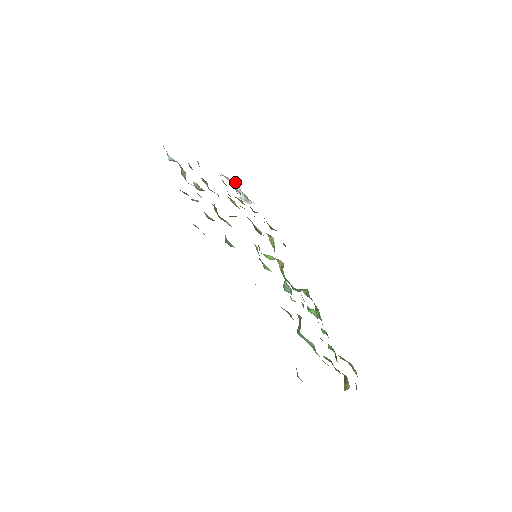
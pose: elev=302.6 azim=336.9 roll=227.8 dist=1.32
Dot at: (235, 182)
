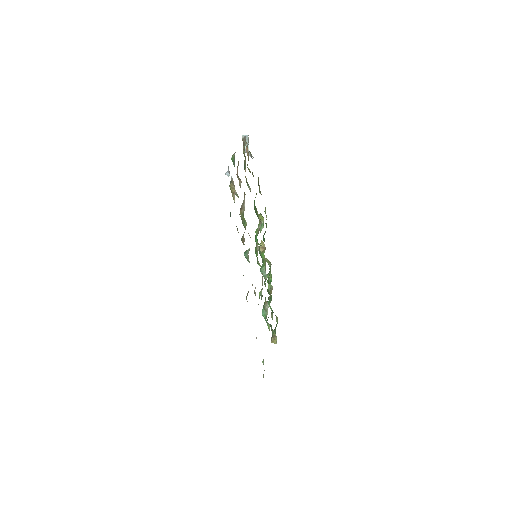
Dot at: (248, 138)
